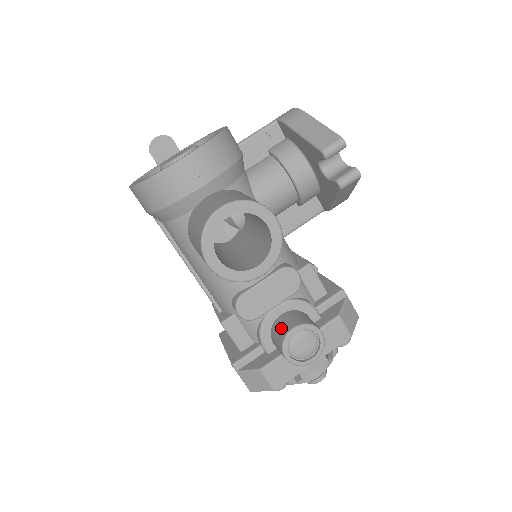
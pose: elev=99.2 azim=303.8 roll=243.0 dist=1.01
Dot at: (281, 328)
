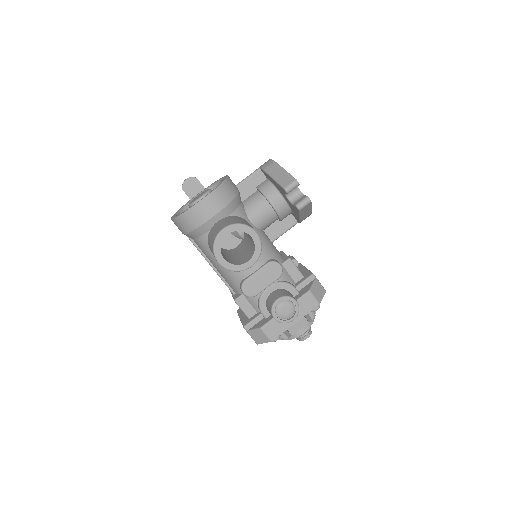
Dot at: (271, 300)
